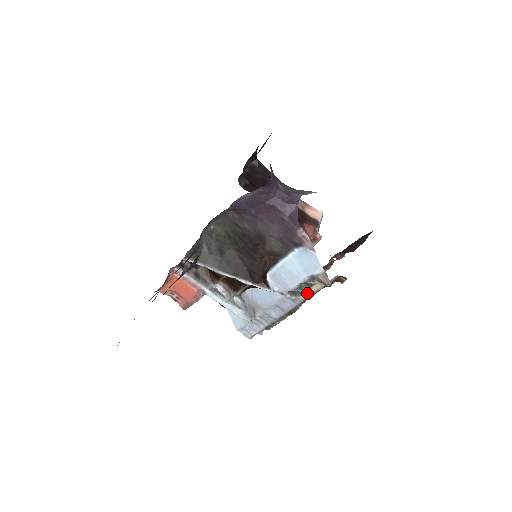
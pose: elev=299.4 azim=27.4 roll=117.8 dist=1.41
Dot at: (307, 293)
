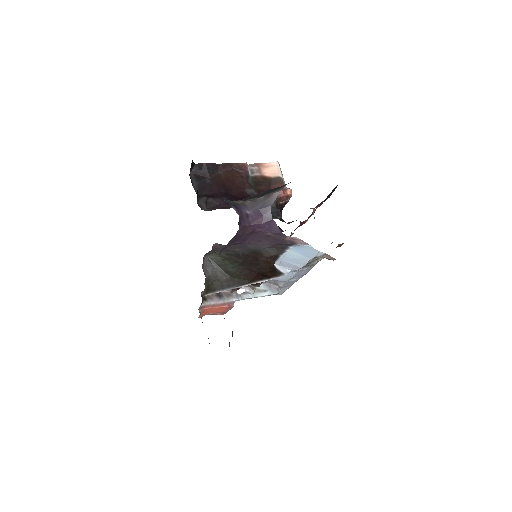
Dot at: (315, 263)
